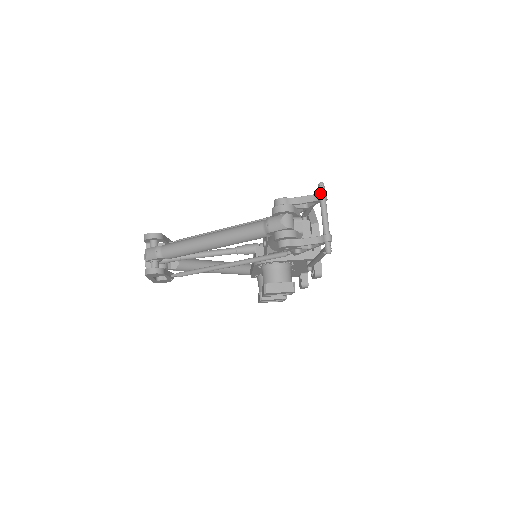
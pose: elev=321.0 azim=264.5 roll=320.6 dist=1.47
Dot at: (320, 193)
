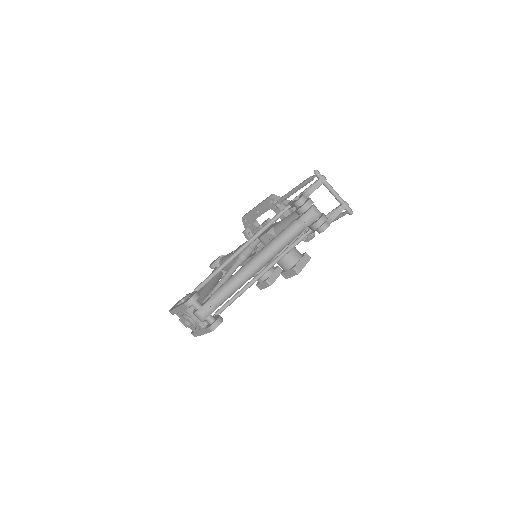
Dot at: (322, 178)
